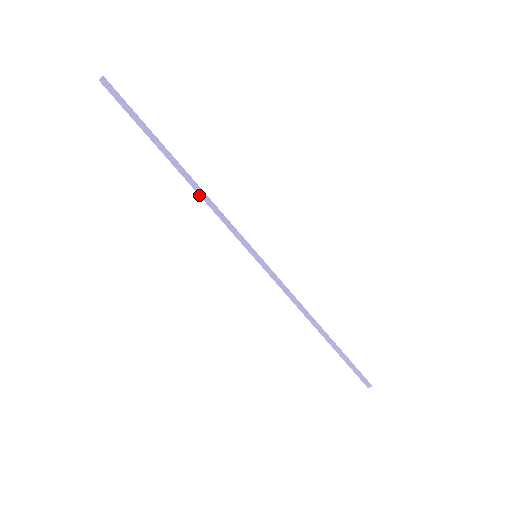
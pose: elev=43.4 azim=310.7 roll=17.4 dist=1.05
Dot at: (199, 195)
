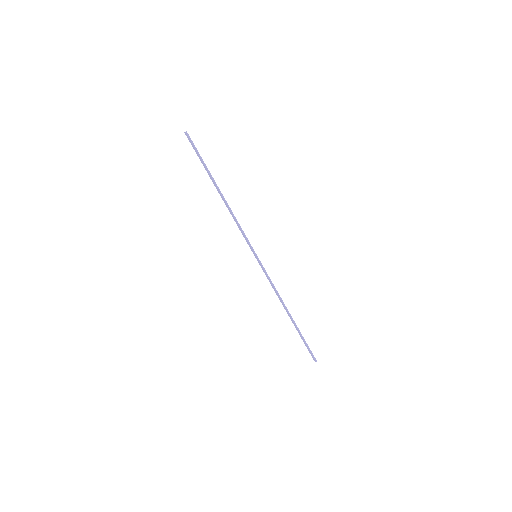
Dot at: (229, 210)
